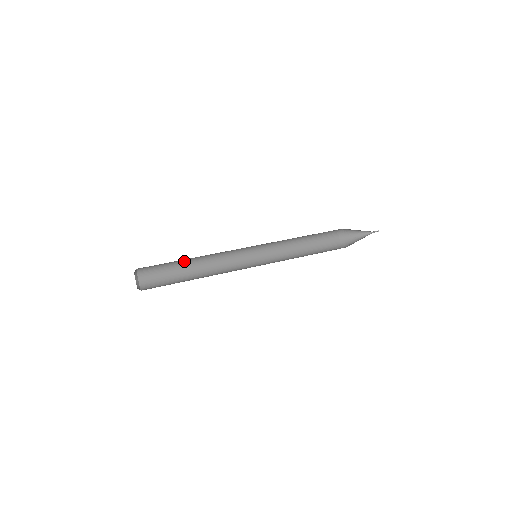
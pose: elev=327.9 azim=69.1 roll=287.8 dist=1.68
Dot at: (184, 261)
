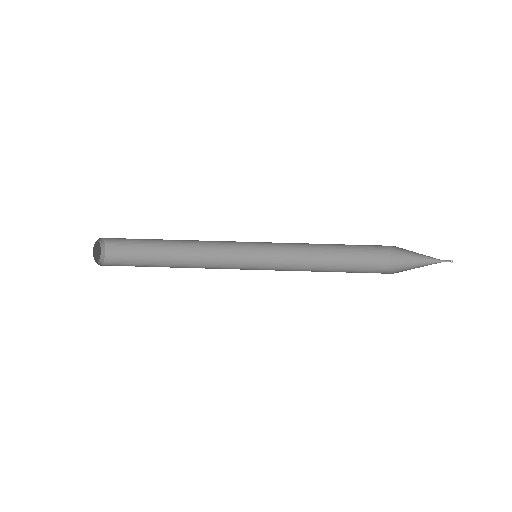
Dot at: occluded
